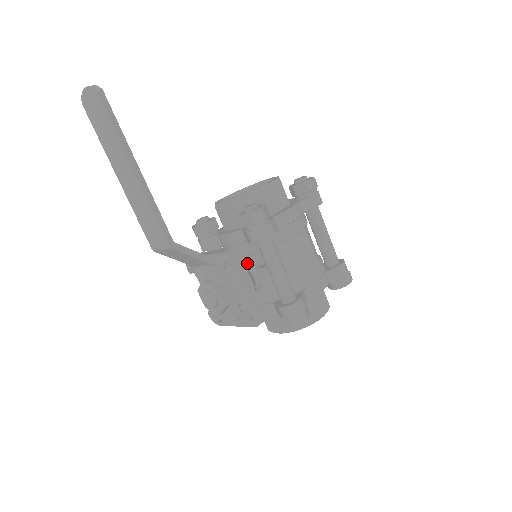
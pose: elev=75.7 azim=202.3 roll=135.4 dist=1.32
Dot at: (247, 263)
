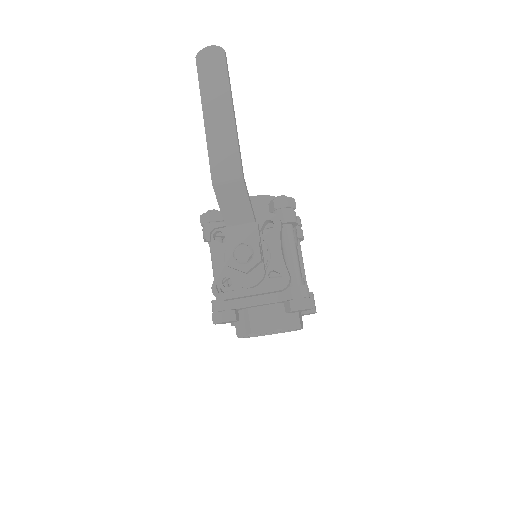
Dot at: occluded
